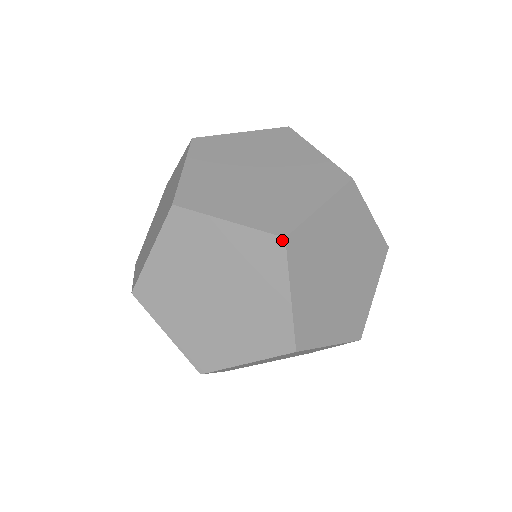
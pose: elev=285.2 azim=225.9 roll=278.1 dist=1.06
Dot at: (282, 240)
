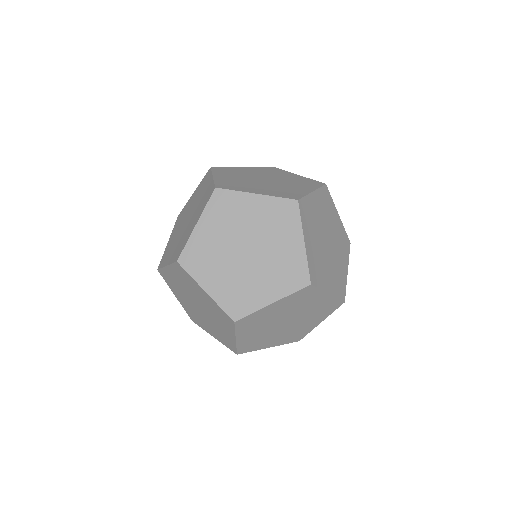
Dot at: (310, 286)
